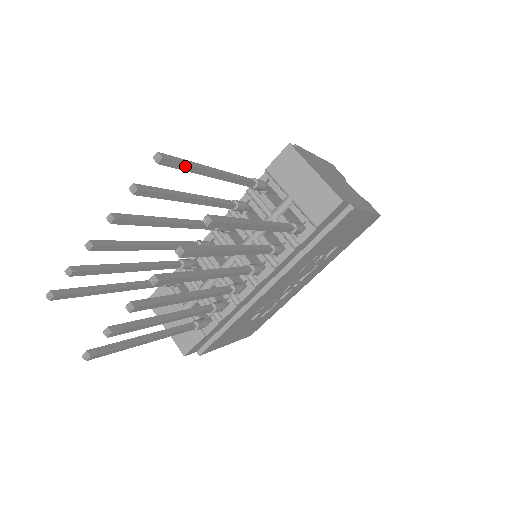
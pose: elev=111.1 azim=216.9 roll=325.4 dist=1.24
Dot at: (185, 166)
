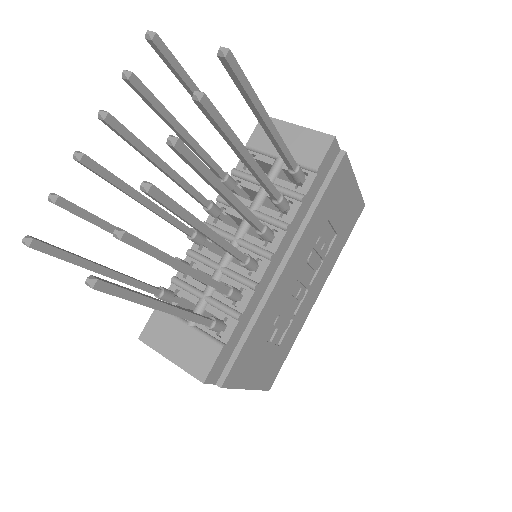
Dot at: (177, 65)
